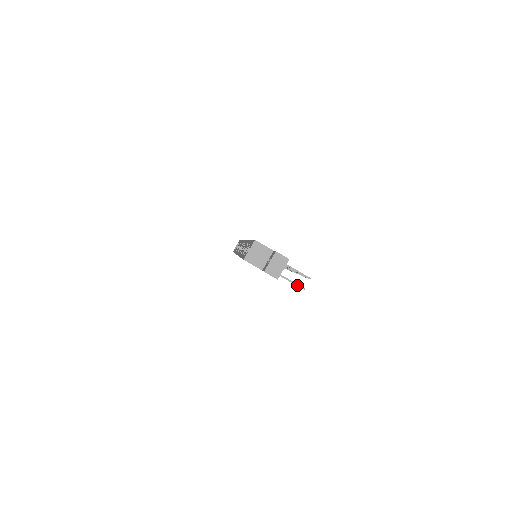
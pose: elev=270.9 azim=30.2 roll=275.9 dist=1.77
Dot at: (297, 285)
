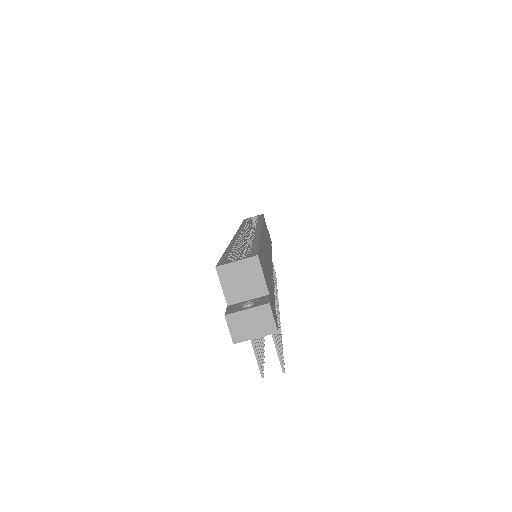
Dot at: (259, 364)
